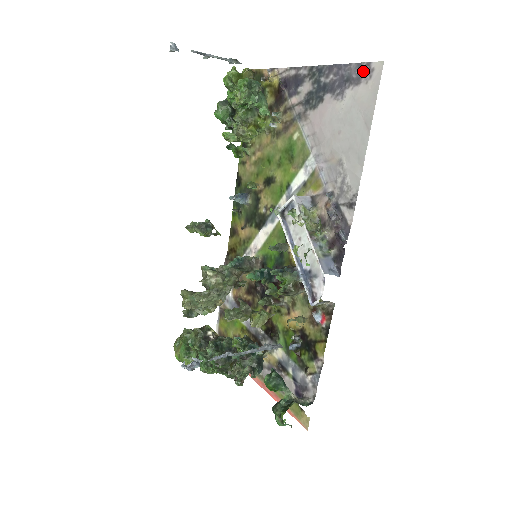
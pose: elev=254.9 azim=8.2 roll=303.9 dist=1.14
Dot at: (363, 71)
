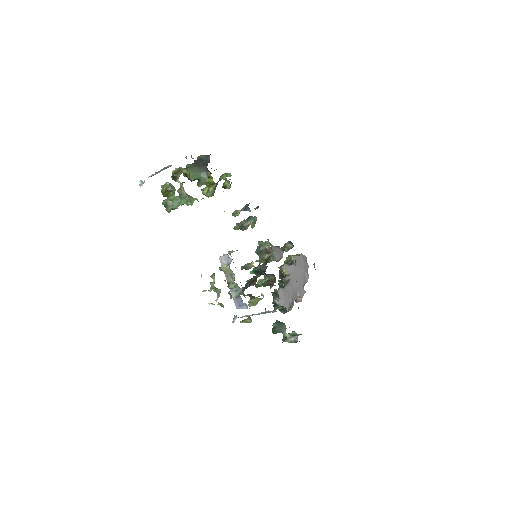
Dot at: occluded
